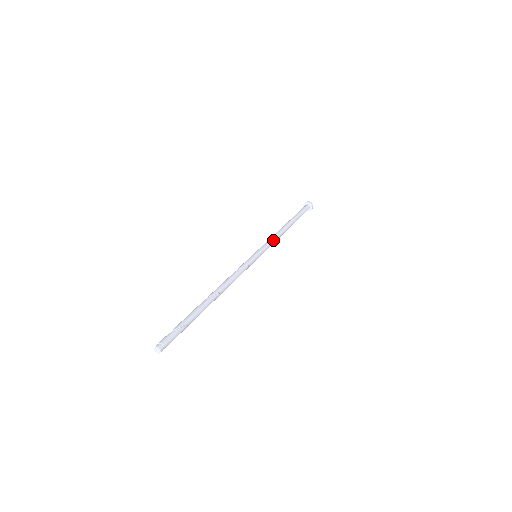
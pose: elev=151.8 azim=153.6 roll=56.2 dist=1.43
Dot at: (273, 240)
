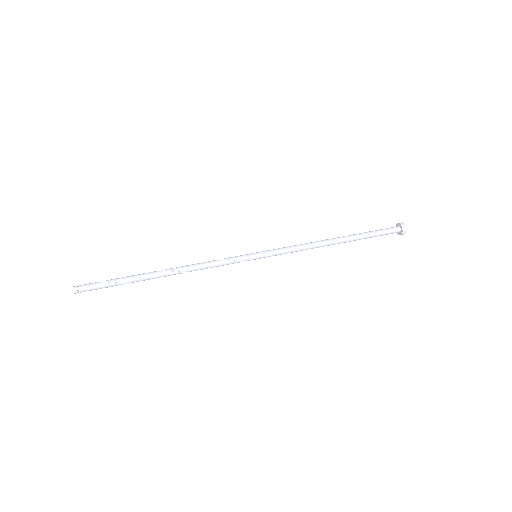
Dot at: (294, 247)
